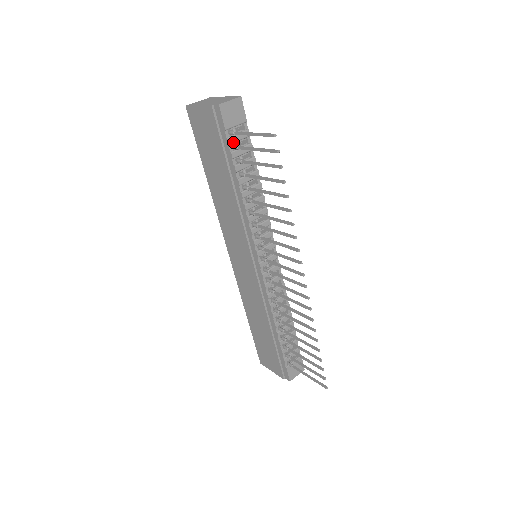
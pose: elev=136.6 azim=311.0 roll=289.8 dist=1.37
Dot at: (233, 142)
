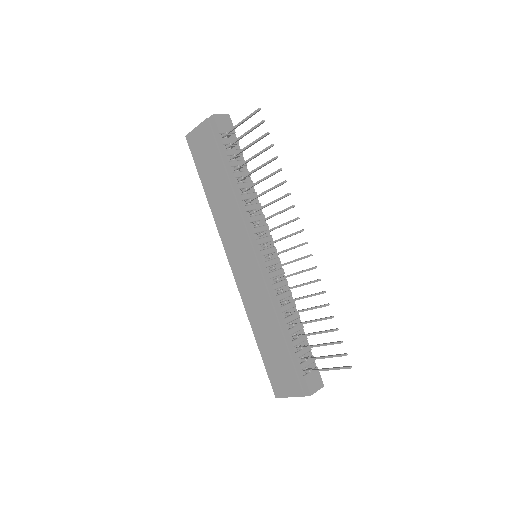
Dot at: (226, 143)
